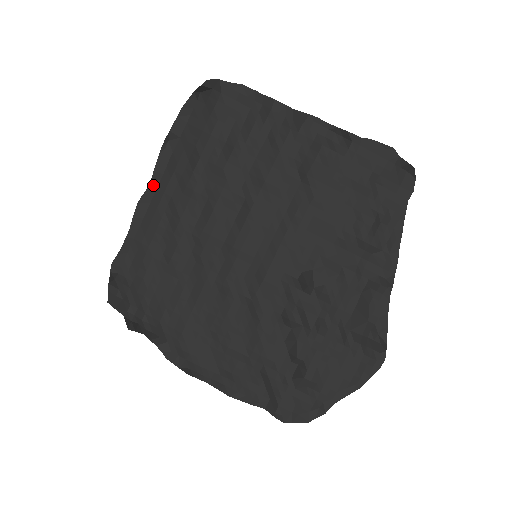
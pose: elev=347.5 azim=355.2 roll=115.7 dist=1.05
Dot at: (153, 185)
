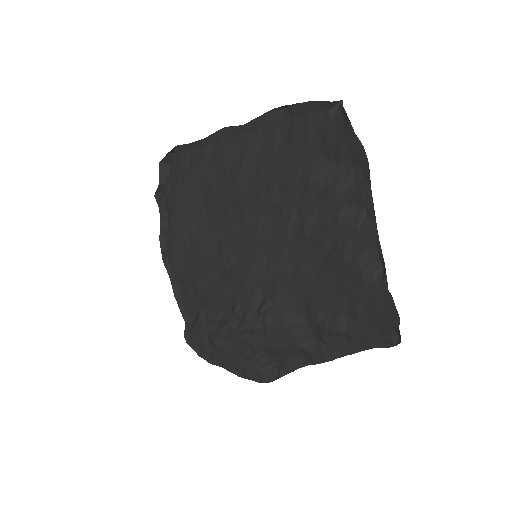
Dot at: (245, 128)
